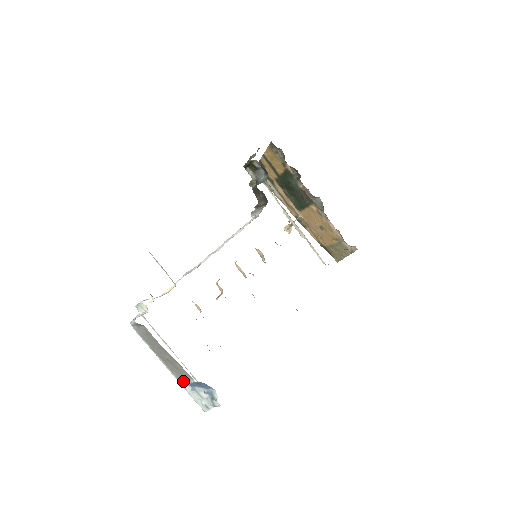
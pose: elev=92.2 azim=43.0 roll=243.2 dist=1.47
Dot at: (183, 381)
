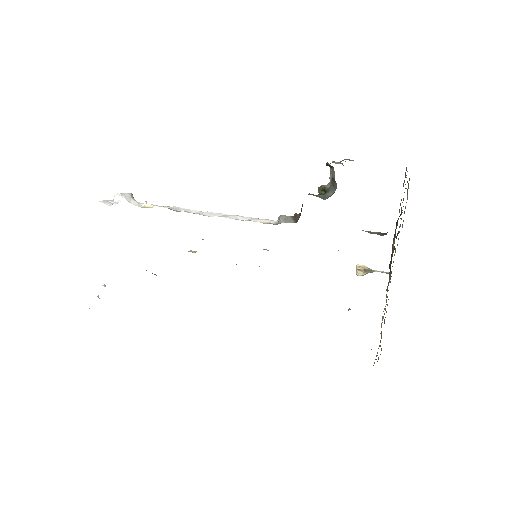
Dot at: occluded
